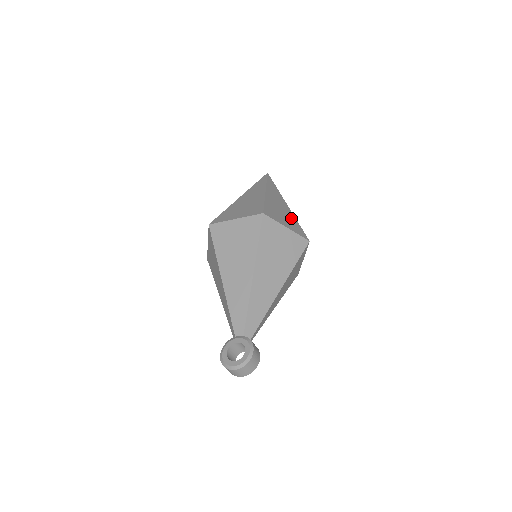
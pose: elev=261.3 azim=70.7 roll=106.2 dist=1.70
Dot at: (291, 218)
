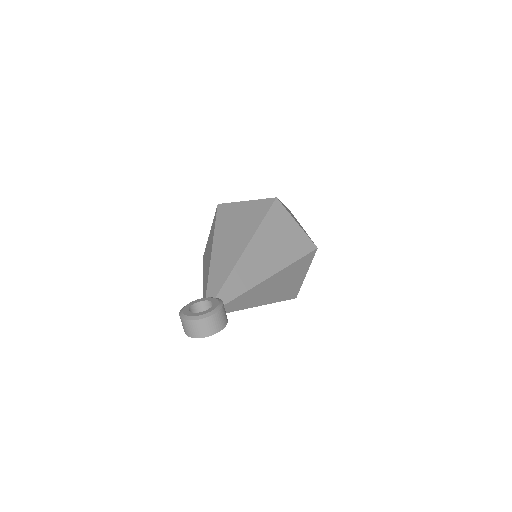
Dot at: occluded
